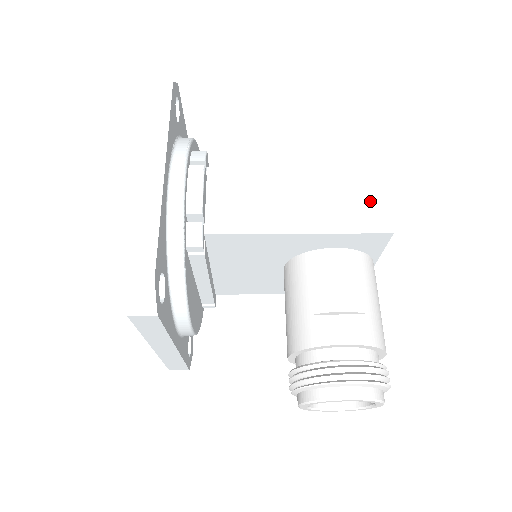
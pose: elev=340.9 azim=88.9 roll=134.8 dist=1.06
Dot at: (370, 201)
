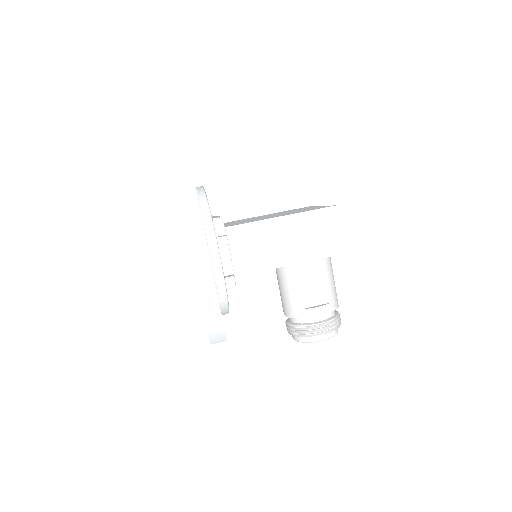
Dot at: (330, 234)
